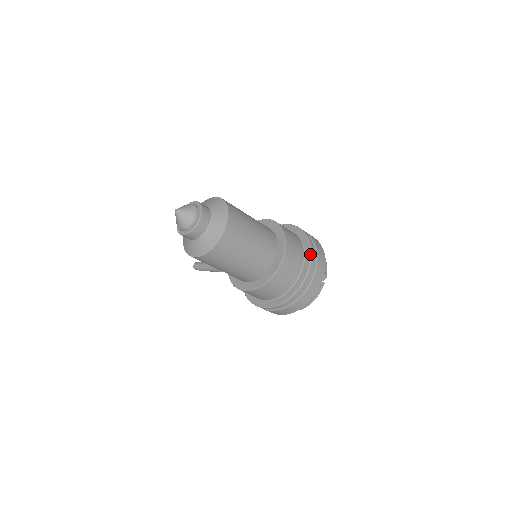
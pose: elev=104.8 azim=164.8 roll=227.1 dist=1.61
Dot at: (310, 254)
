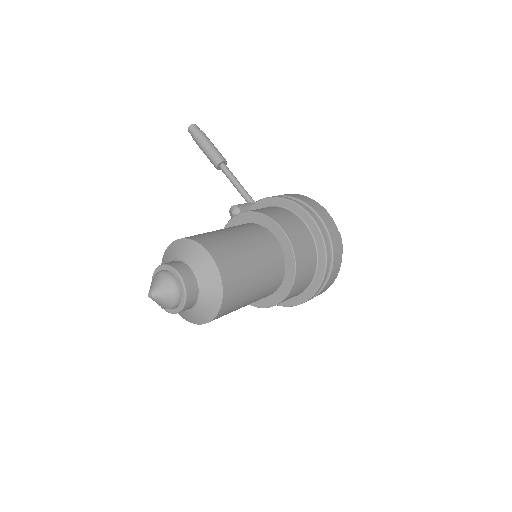
Dot at: (319, 286)
